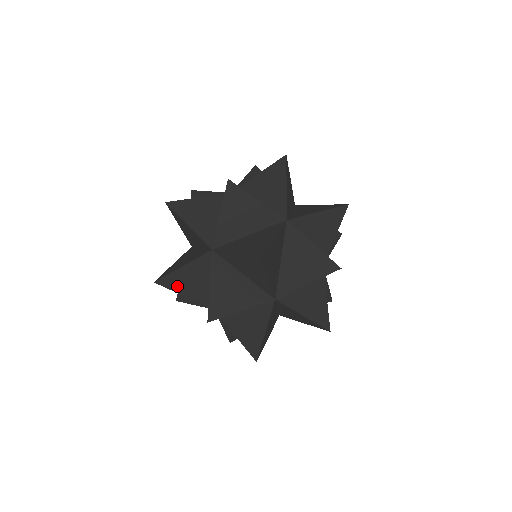
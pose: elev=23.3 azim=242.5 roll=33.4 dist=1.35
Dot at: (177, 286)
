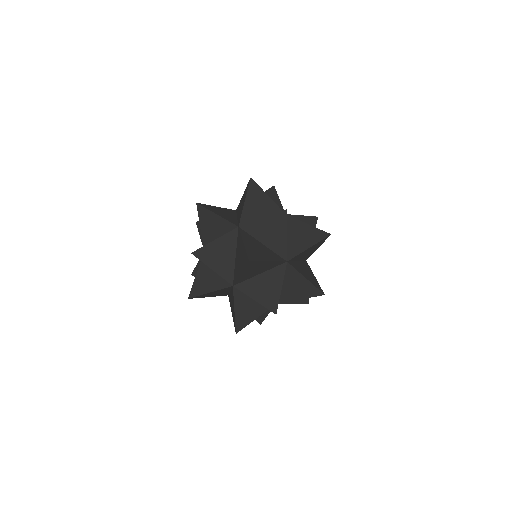
Dot at: (201, 290)
